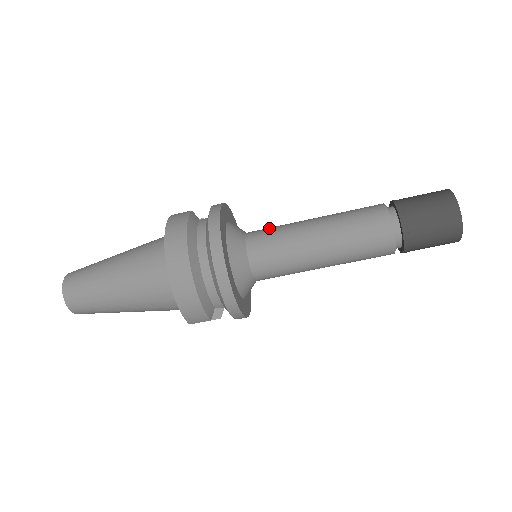
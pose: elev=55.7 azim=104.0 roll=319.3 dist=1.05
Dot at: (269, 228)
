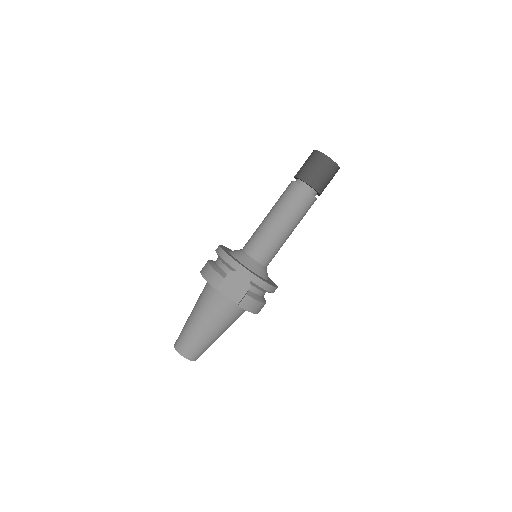
Dot at: occluded
